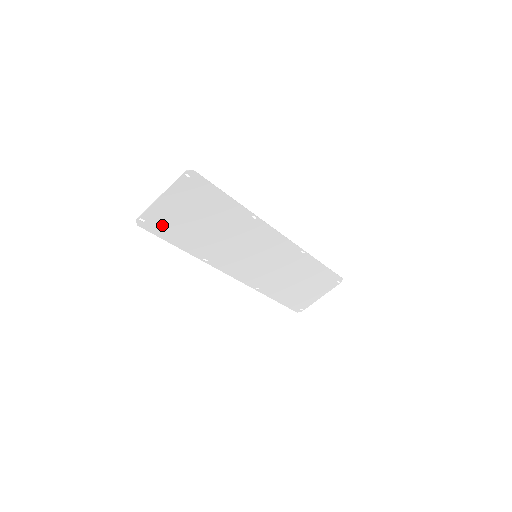
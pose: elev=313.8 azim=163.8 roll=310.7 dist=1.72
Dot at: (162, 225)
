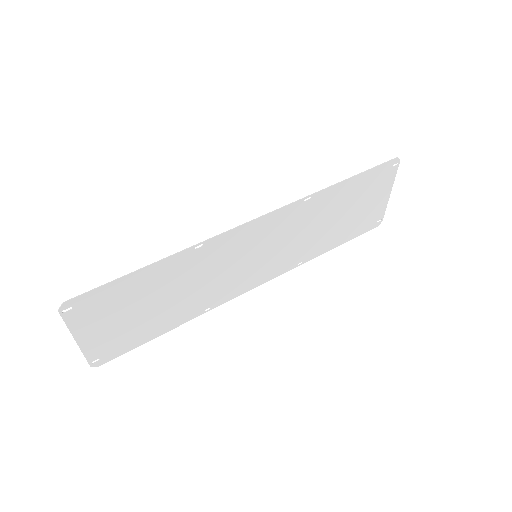
Dot at: (120, 344)
